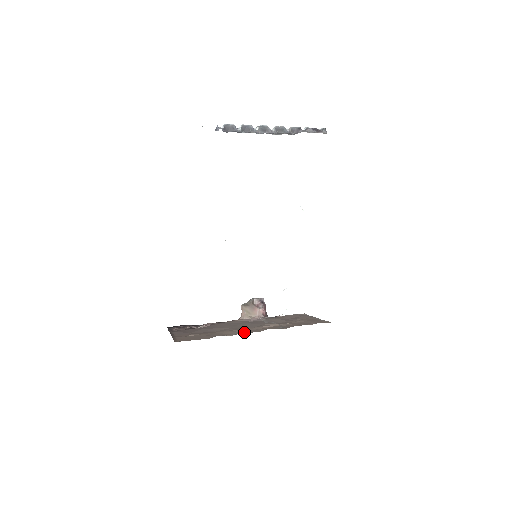
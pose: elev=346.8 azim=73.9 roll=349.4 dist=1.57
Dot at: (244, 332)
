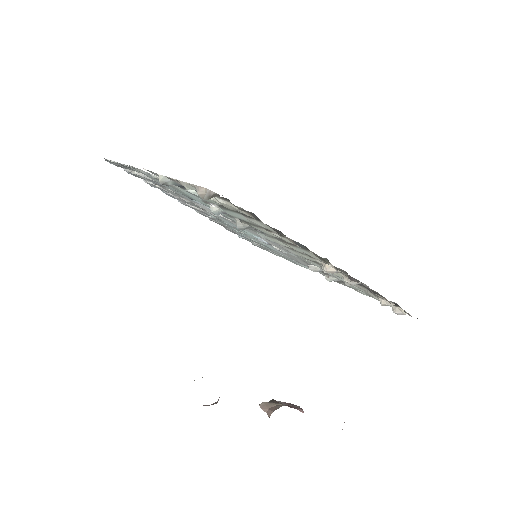
Dot at: occluded
